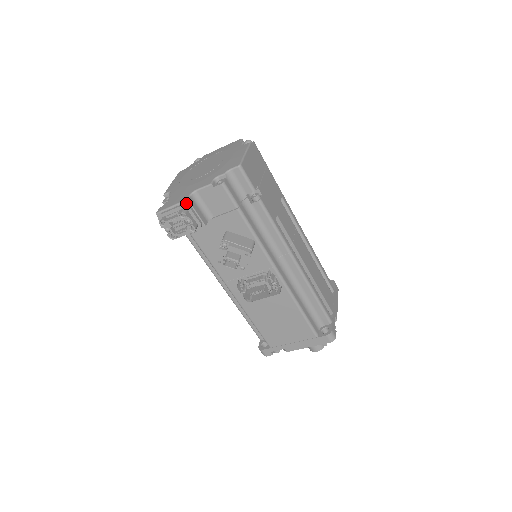
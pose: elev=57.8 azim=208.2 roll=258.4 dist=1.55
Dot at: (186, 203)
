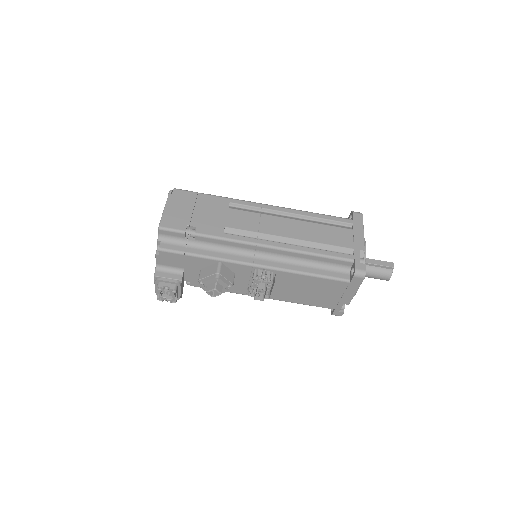
Dot at: (156, 278)
